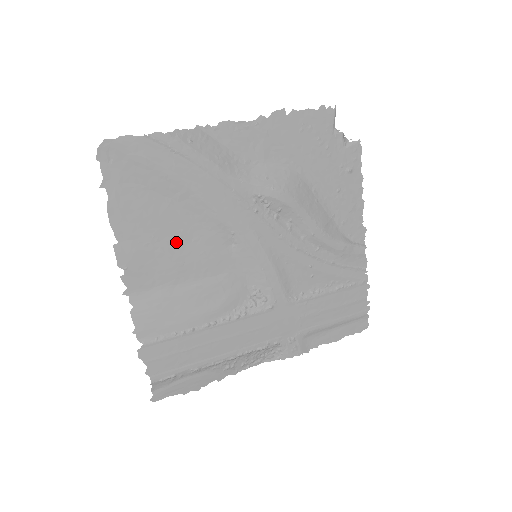
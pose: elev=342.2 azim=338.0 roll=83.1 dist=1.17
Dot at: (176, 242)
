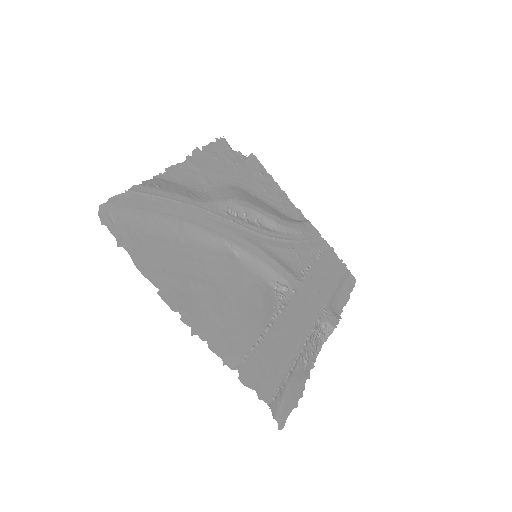
Dot at: (198, 270)
